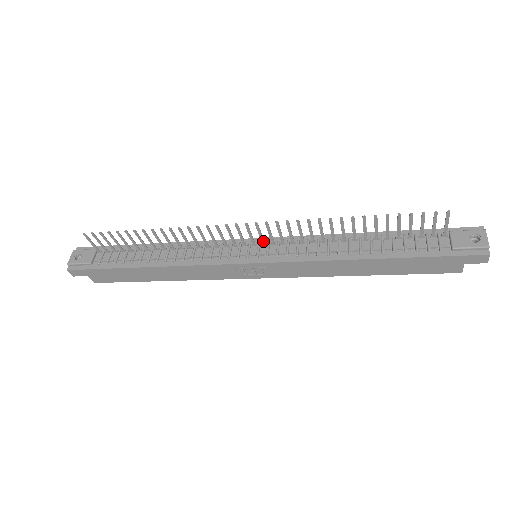
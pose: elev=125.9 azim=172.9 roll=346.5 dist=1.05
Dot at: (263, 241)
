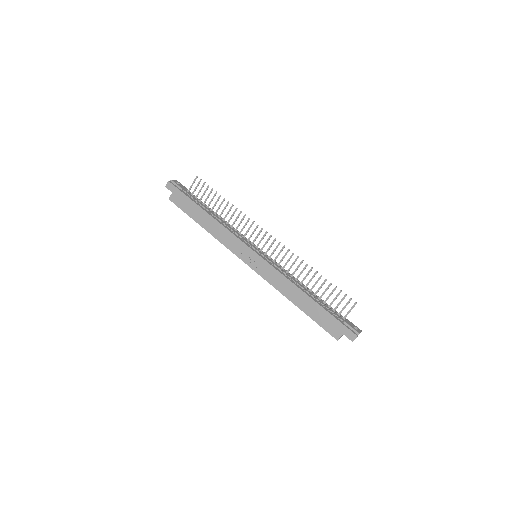
Dot at: occluded
